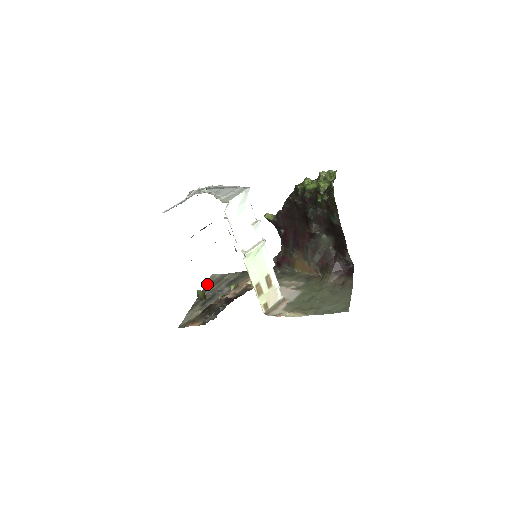
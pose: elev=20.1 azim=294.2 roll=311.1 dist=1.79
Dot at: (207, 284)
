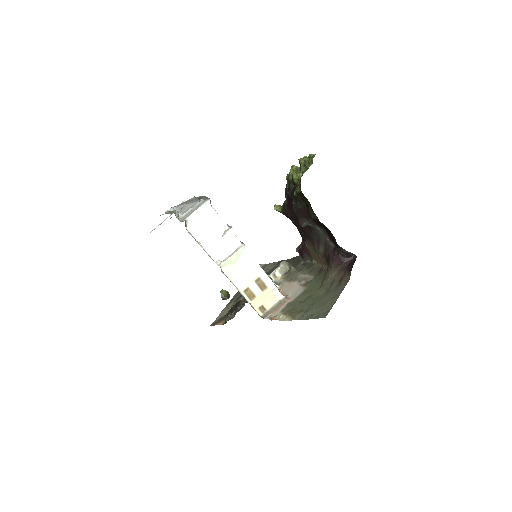
Dot at: occluded
